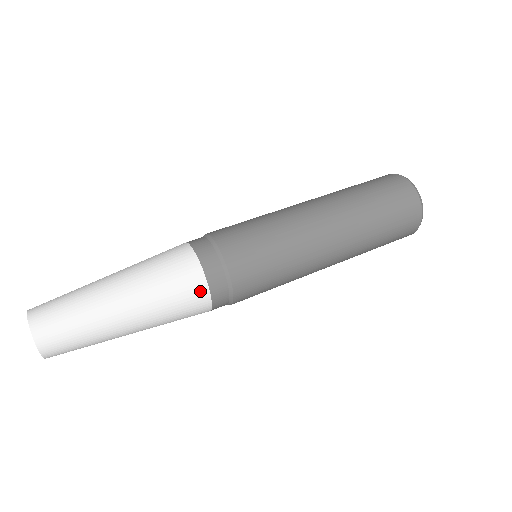
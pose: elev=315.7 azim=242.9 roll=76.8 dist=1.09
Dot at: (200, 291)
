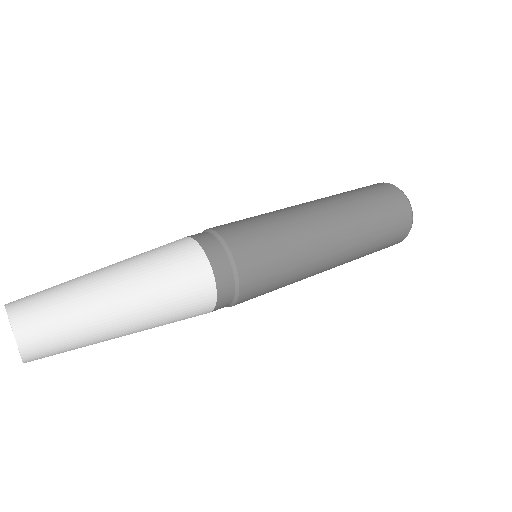
Dot at: (207, 300)
